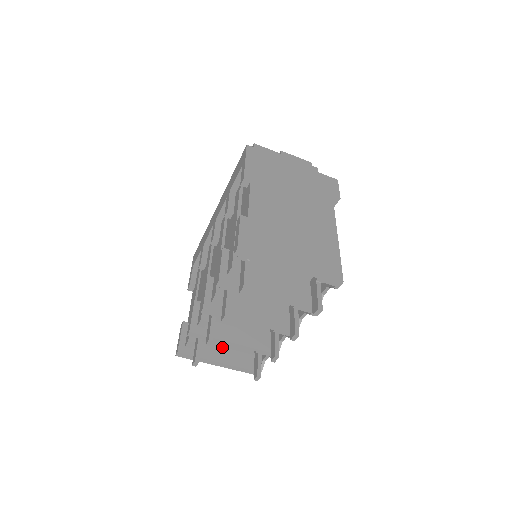
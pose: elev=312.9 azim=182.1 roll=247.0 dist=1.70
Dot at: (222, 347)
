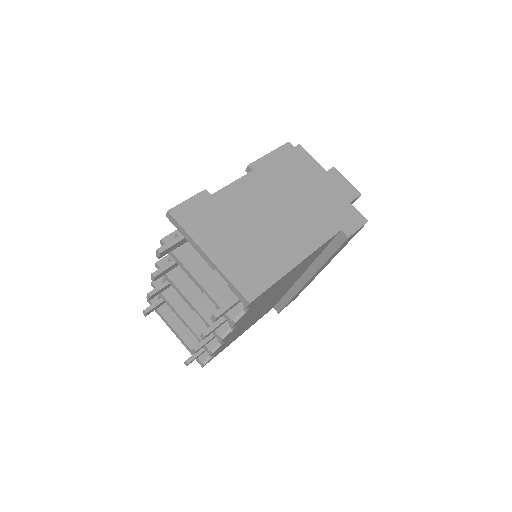
Dot at: occluded
